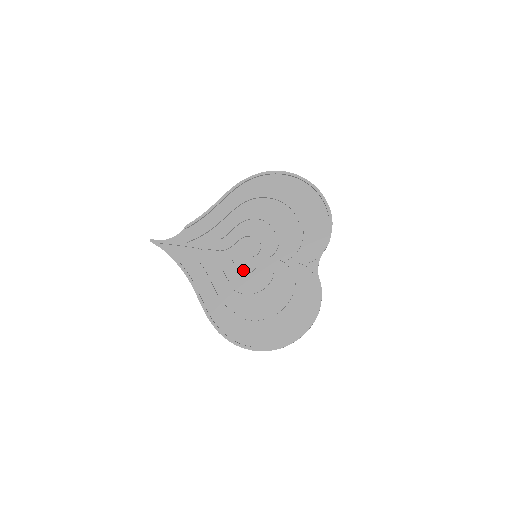
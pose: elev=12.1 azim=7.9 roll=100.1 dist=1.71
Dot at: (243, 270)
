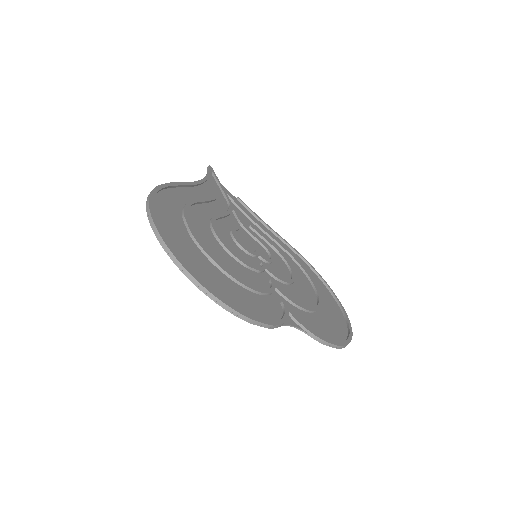
Dot at: (235, 238)
